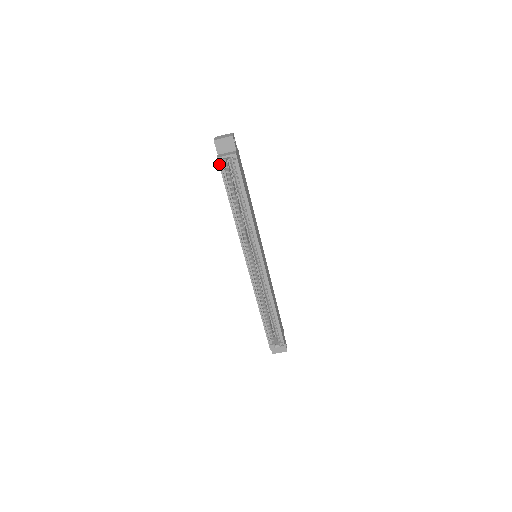
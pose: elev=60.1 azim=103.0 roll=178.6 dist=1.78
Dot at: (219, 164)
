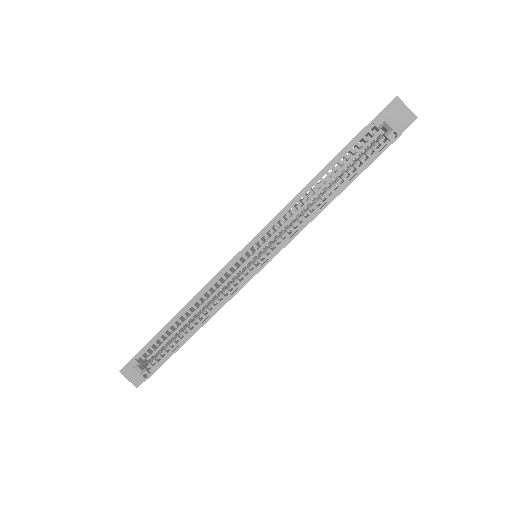
Dot at: (373, 120)
